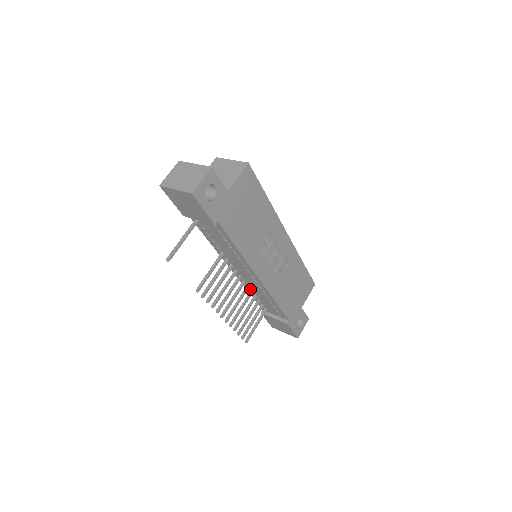
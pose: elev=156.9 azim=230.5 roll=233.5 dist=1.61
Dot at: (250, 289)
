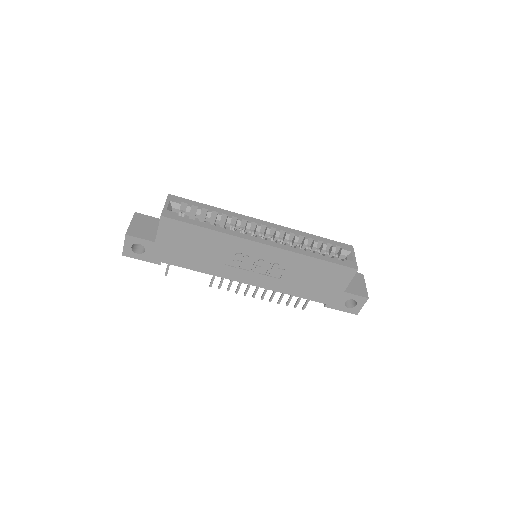
Dot at: occluded
